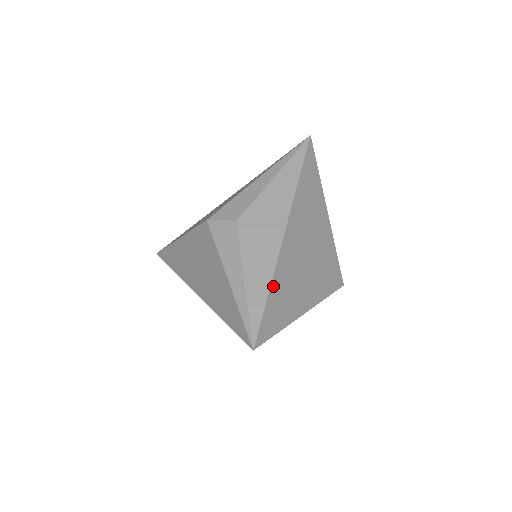
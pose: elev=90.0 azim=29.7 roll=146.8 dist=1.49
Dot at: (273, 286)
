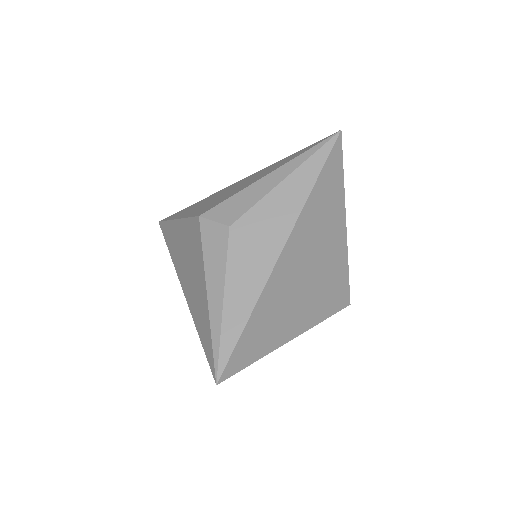
Dot at: (255, 314)
